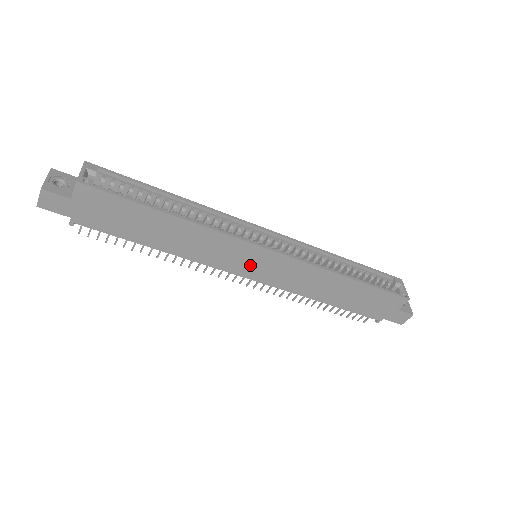
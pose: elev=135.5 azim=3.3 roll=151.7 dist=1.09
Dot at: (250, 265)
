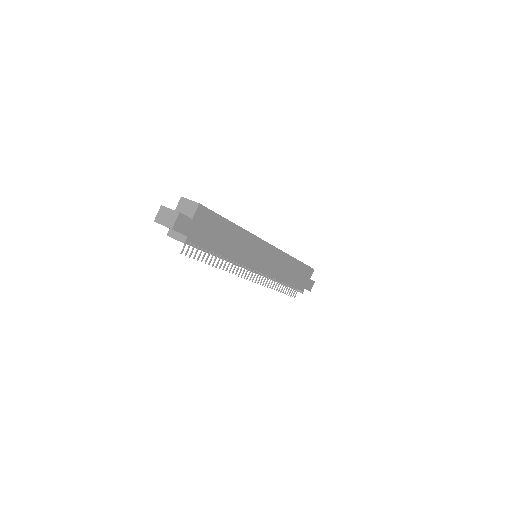
Dot at: (261, 259)
